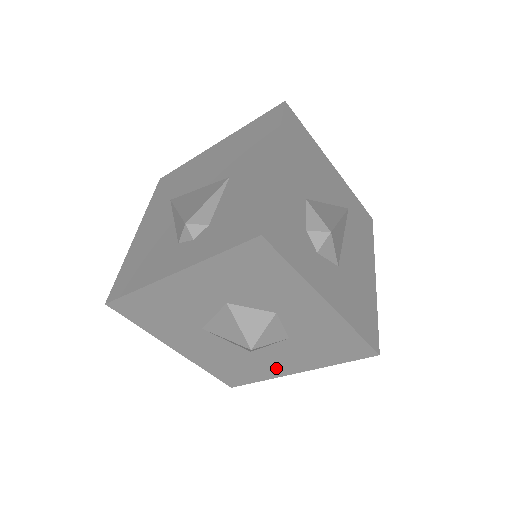
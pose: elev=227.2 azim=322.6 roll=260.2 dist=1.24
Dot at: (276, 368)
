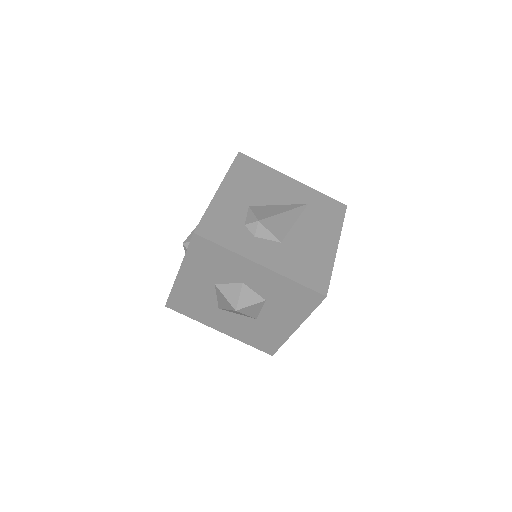
Dot at: (281, 329)
